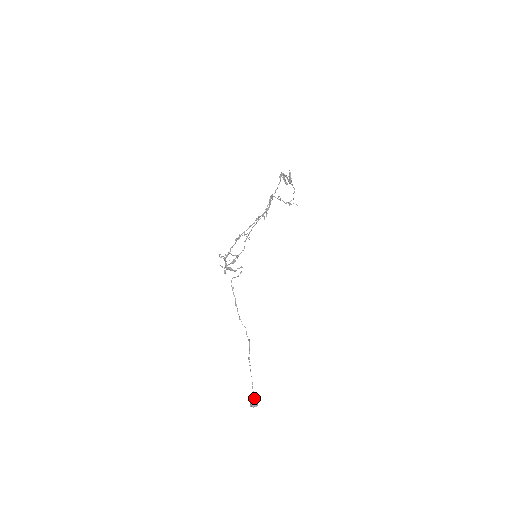
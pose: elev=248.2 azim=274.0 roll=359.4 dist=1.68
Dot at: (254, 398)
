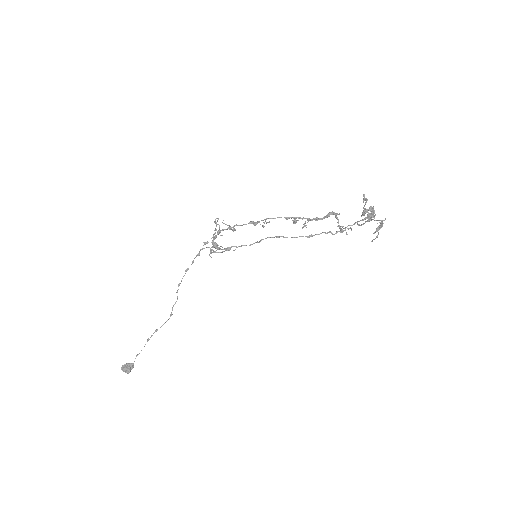
Dot at: (131, 364)
